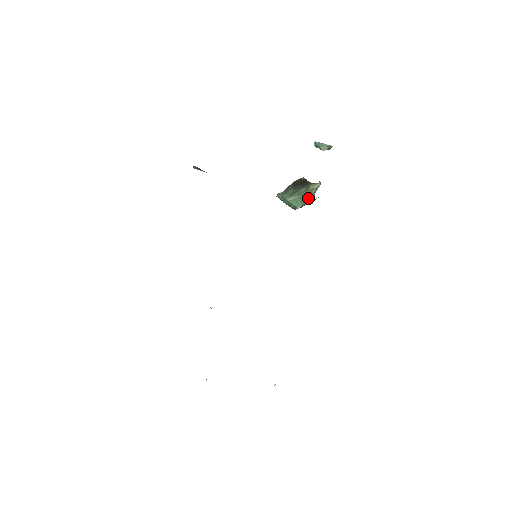
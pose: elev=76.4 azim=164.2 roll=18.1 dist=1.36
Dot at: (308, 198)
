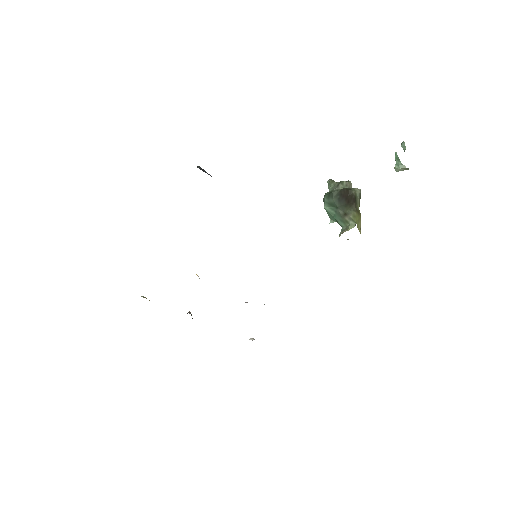
Dot at: (340, 225)
